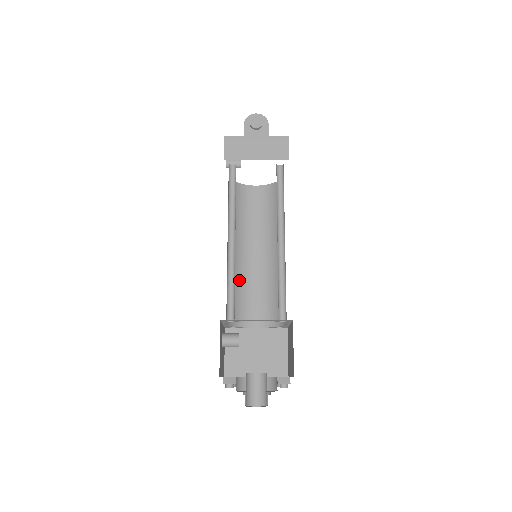
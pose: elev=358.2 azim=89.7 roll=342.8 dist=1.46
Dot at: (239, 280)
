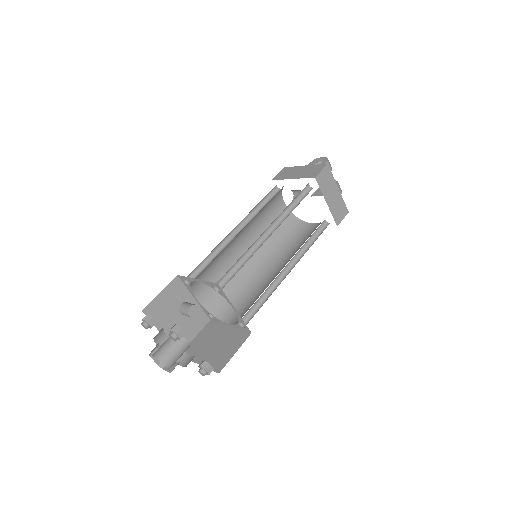
Dot at: (244, 283)
